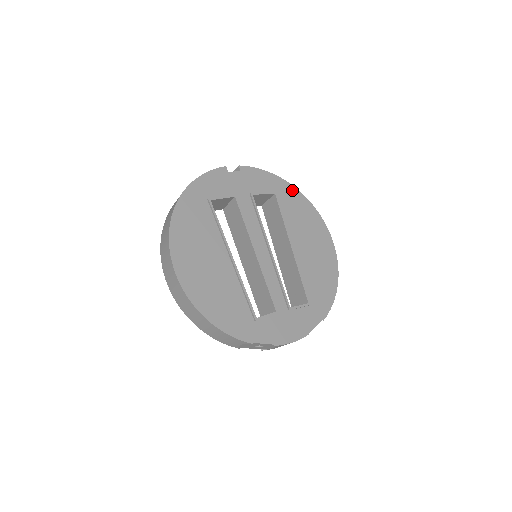
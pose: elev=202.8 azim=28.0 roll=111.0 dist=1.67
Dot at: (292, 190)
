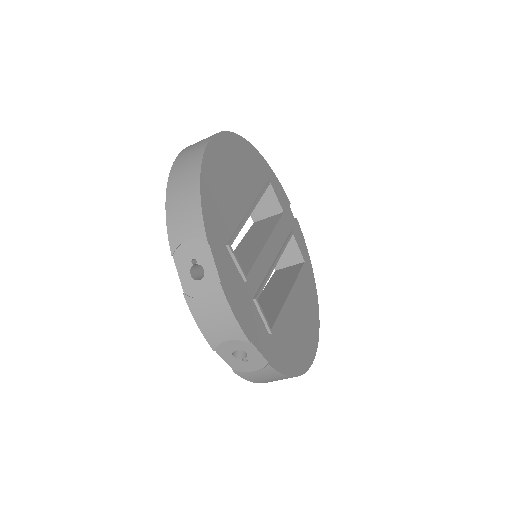
Dot at: (314, 285)
